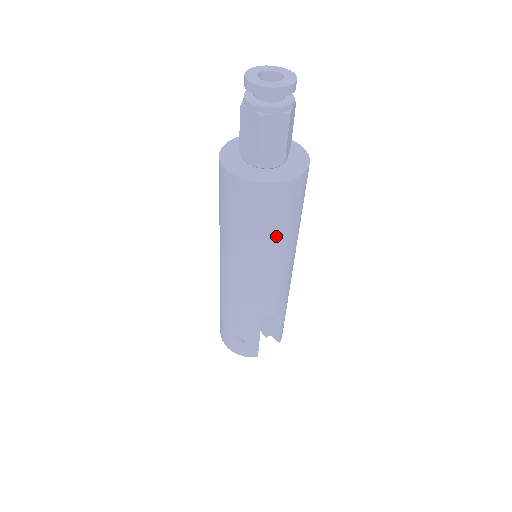
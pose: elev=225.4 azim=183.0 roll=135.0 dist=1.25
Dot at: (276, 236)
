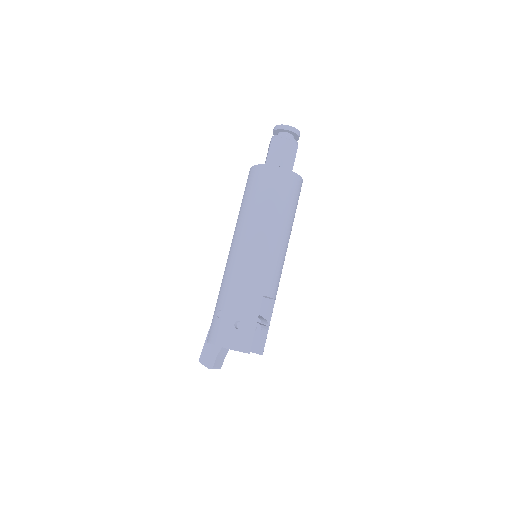
Dot at: (286, 213)
